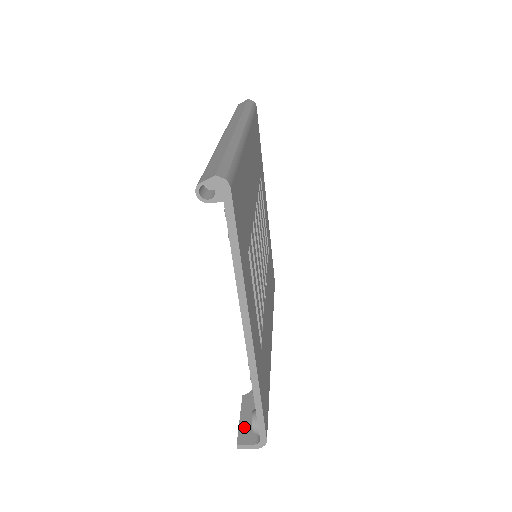
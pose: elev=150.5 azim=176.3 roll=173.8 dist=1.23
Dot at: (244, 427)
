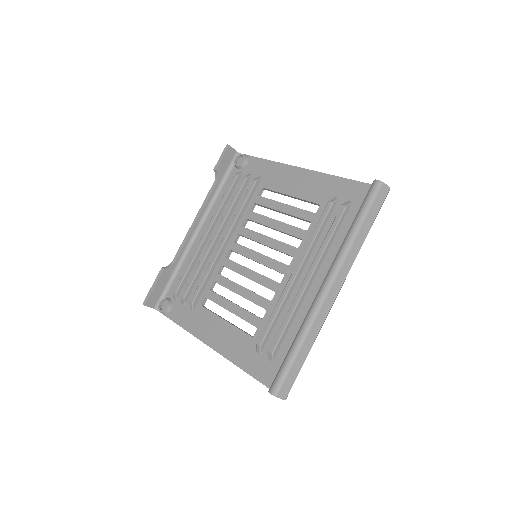
Dot at: (154, 295)
